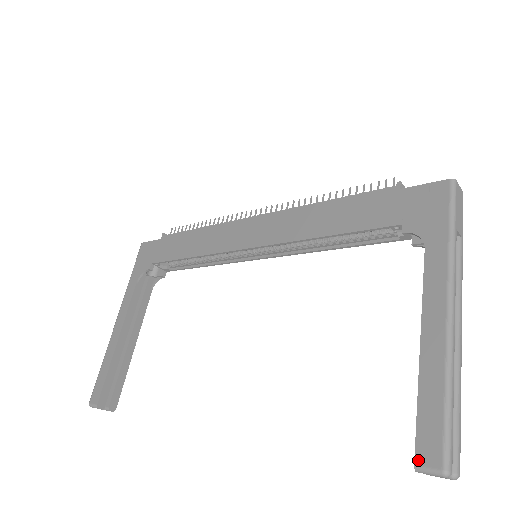
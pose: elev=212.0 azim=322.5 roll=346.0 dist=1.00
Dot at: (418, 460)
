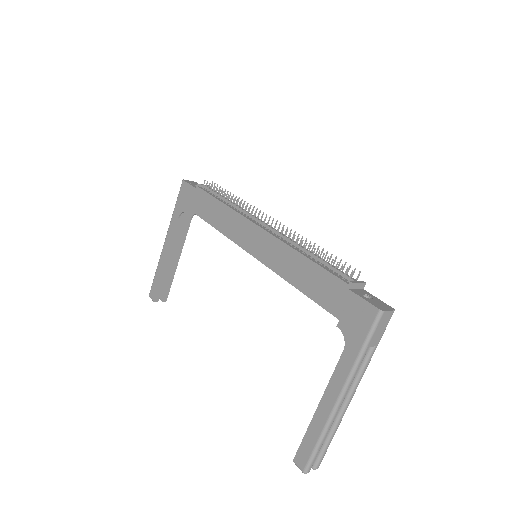
Dot at: (295, 460)
